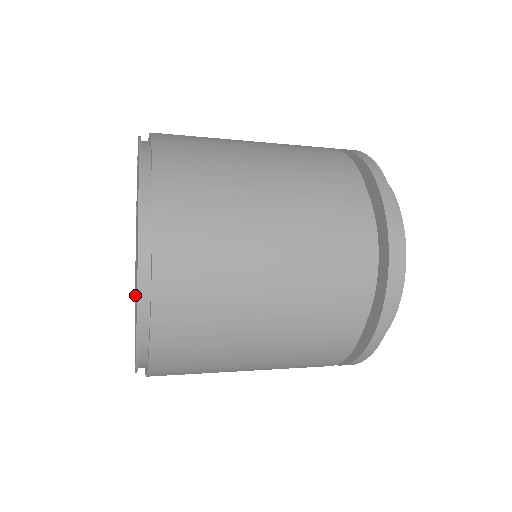
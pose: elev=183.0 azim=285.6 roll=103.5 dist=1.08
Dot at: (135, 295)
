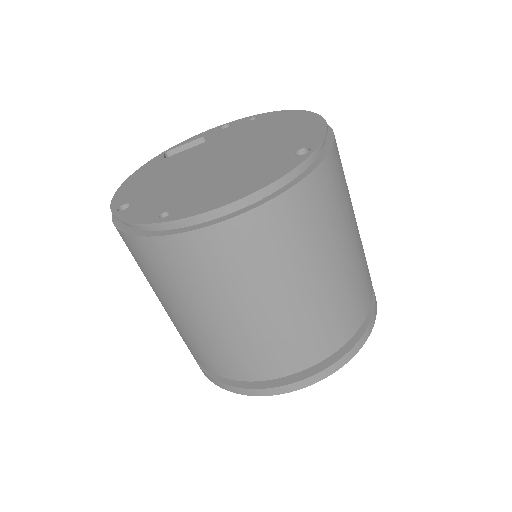
Dot at: (163, 180)
